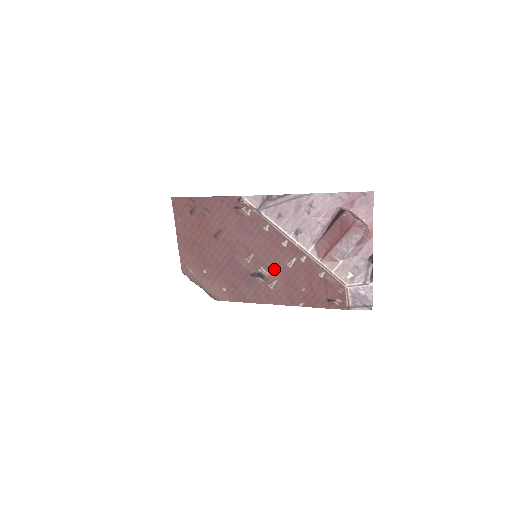
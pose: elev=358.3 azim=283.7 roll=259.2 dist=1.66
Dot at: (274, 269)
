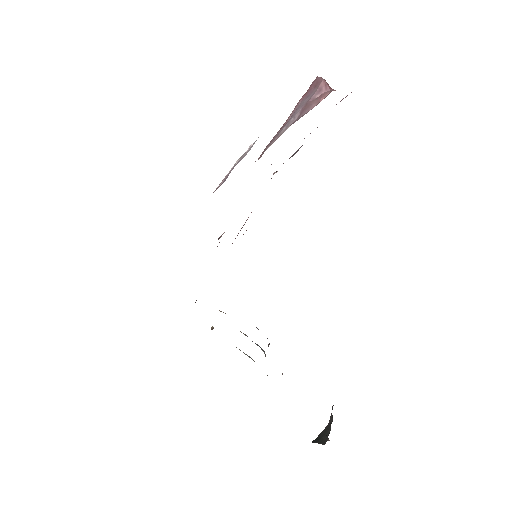
Dot at: occluded
